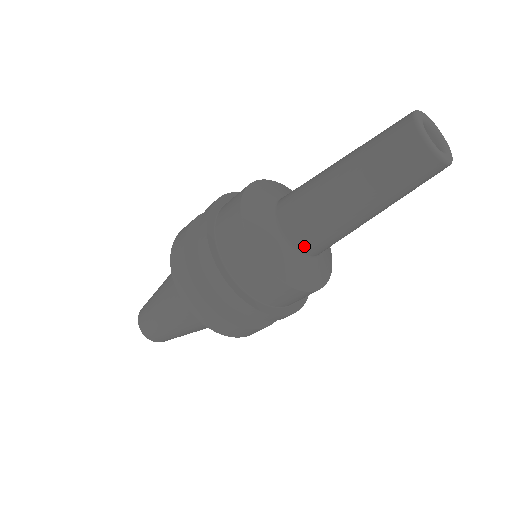
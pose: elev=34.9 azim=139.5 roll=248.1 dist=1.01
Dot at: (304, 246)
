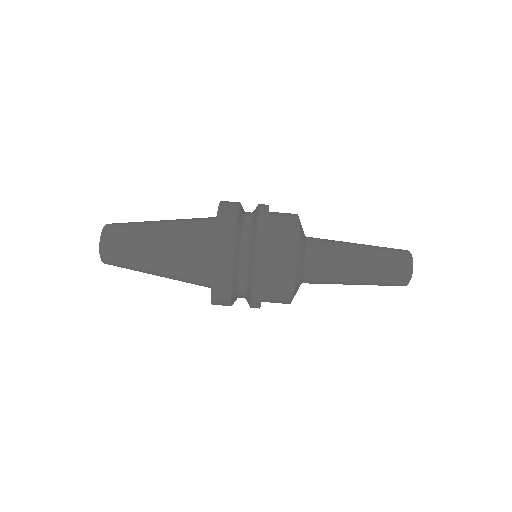
Dot at: (310, 278)
